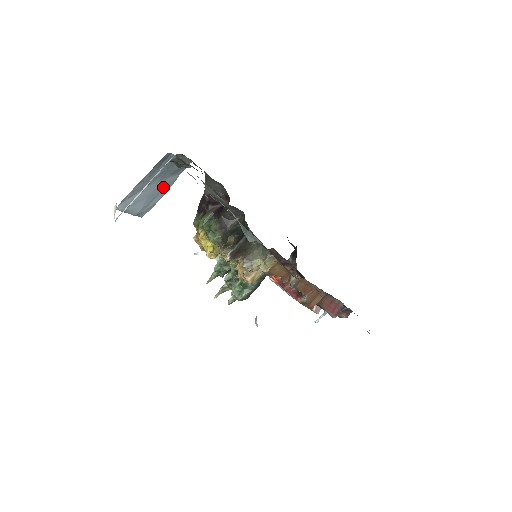
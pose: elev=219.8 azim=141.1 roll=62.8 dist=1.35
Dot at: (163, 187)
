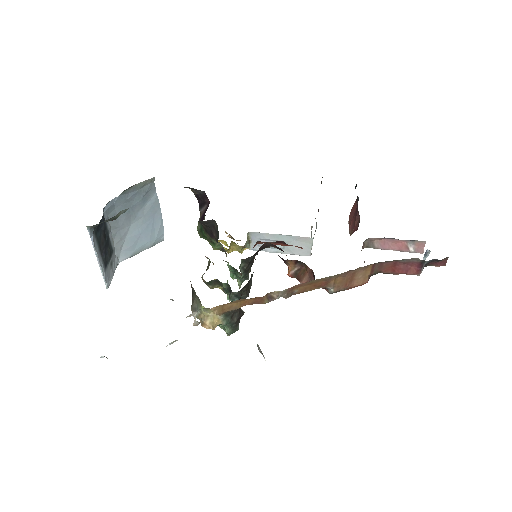
Dot at: (150, 214)
